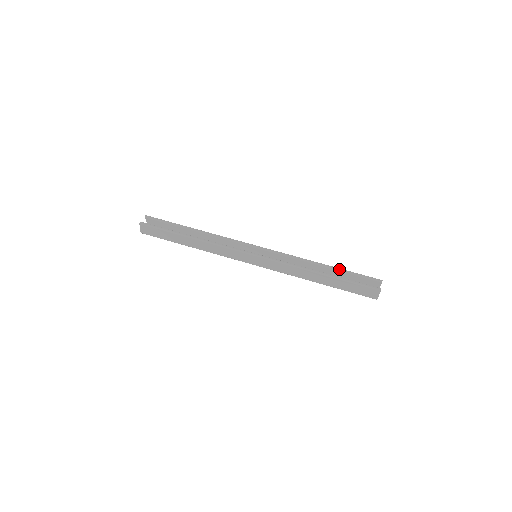
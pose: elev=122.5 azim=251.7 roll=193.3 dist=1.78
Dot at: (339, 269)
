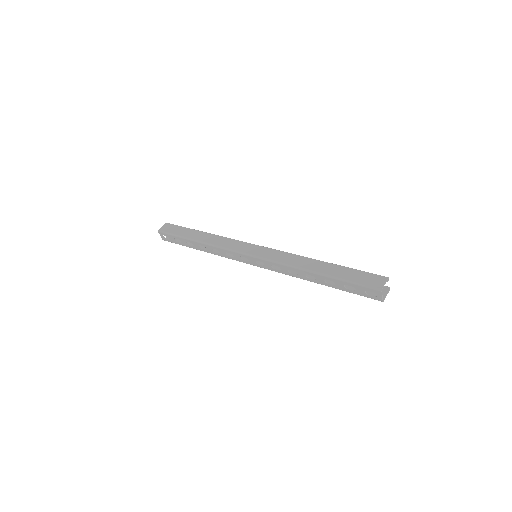
Dot at: occluded
